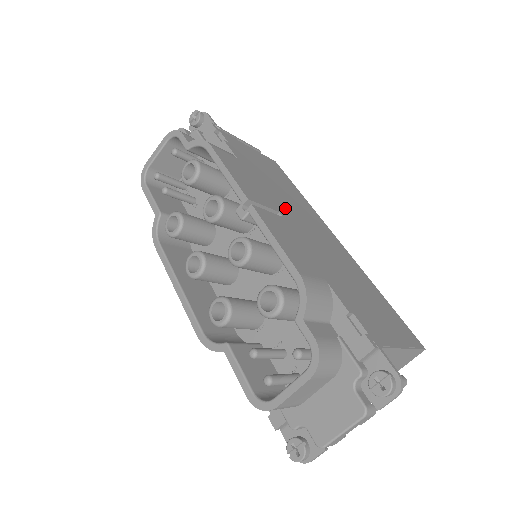
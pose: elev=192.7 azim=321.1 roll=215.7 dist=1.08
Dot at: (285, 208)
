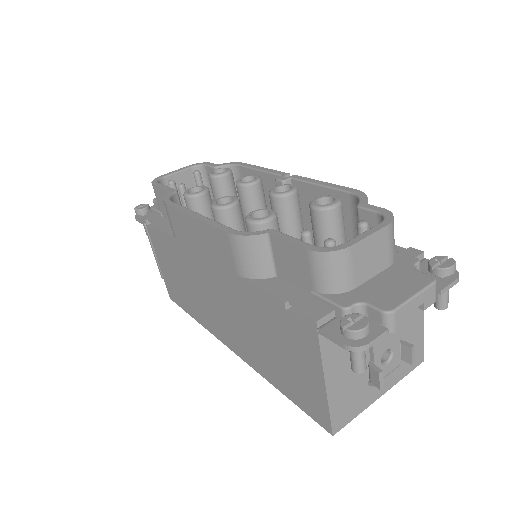
Dot at: occluded
